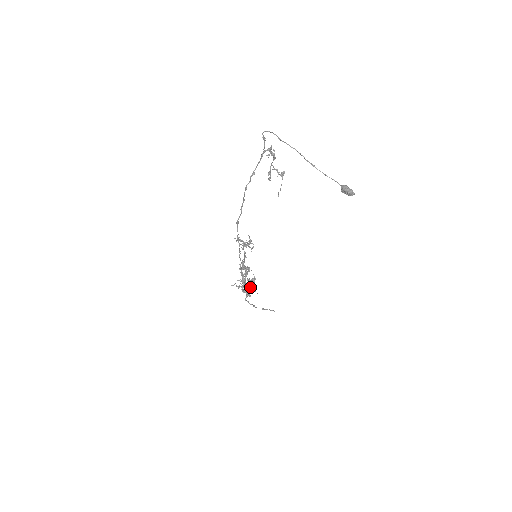
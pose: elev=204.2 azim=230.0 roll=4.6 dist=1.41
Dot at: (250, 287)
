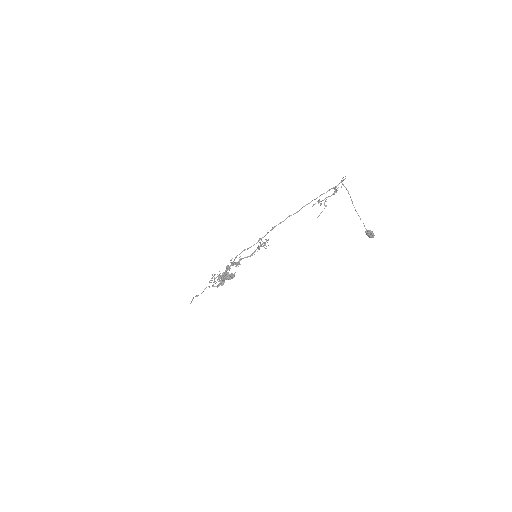
Dot at: occluded
